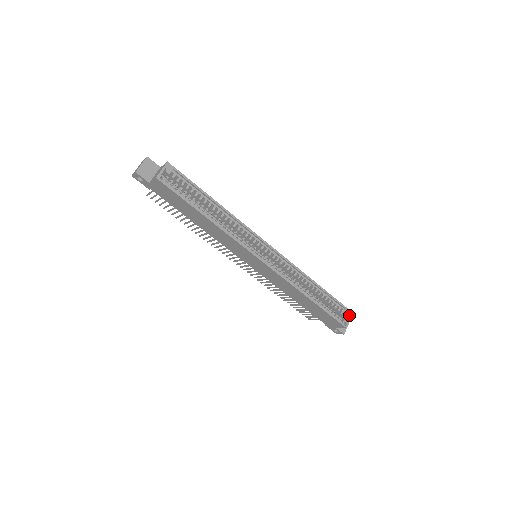
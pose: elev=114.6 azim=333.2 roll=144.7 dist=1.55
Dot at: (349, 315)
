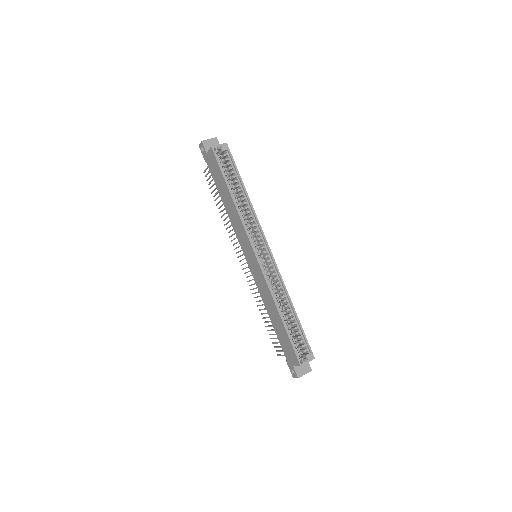
Dot at: (310, 357)
